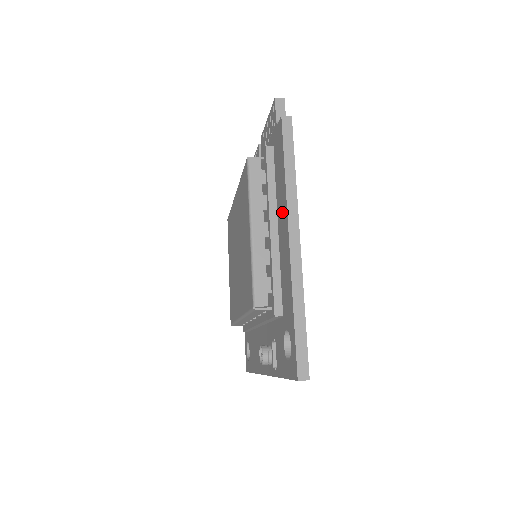
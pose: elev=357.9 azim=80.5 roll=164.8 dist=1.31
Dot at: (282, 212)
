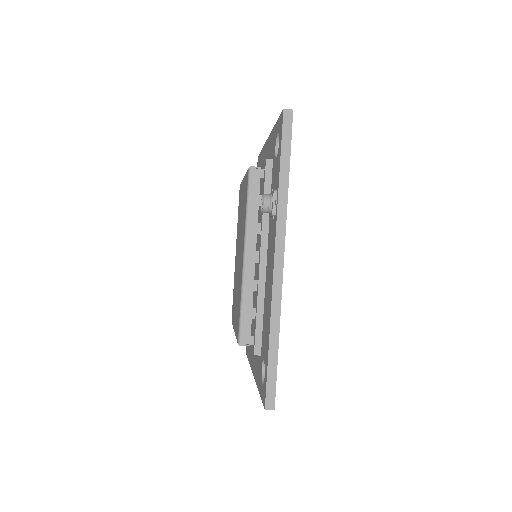
Dot at: (264, 157)
